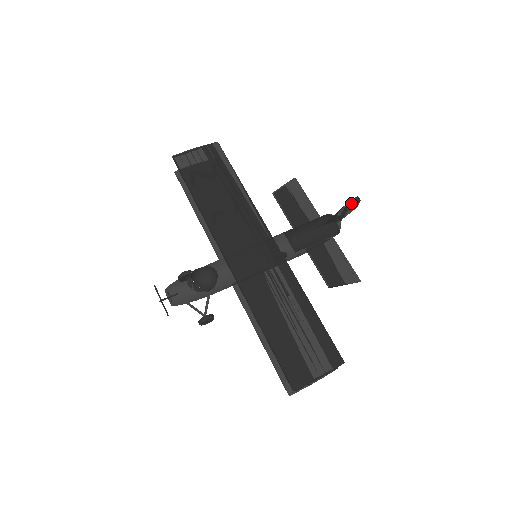
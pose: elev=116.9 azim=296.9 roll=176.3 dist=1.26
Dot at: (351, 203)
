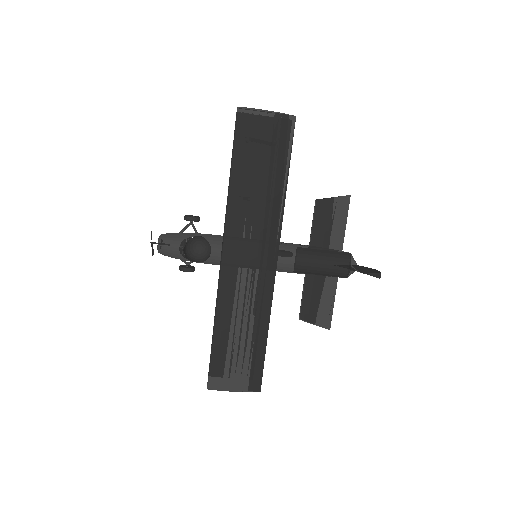
Dot at: (370, 275)
